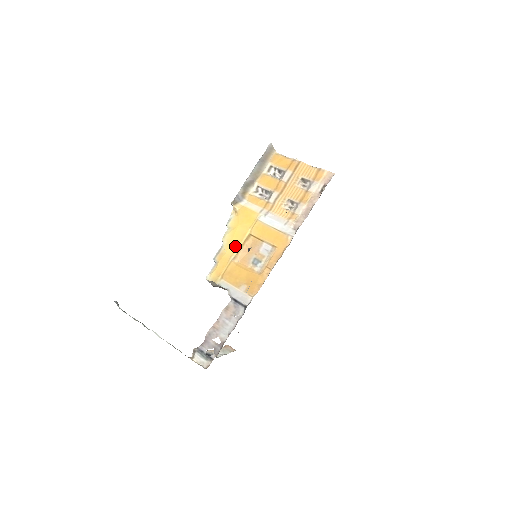
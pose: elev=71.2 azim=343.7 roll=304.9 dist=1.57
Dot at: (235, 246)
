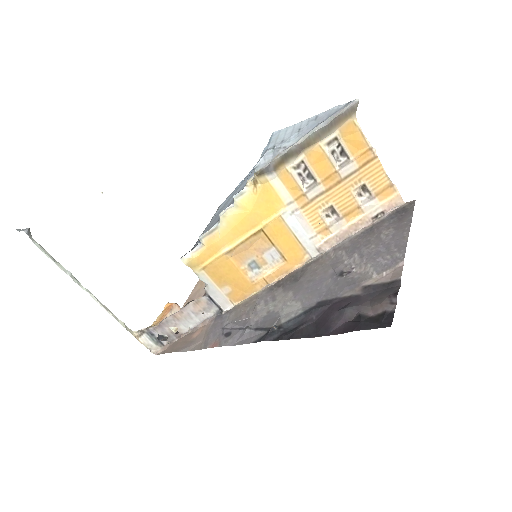
Dot at: (235, 236)
